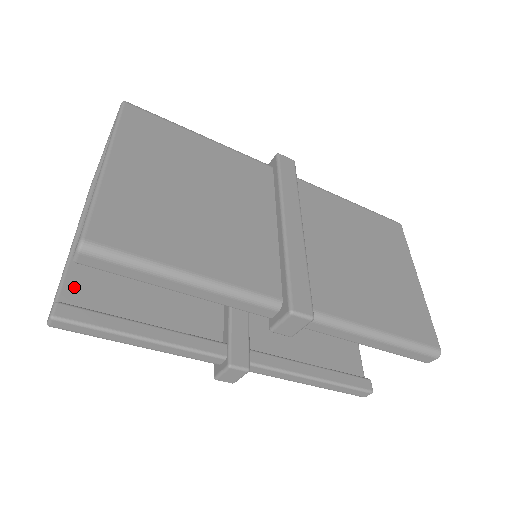
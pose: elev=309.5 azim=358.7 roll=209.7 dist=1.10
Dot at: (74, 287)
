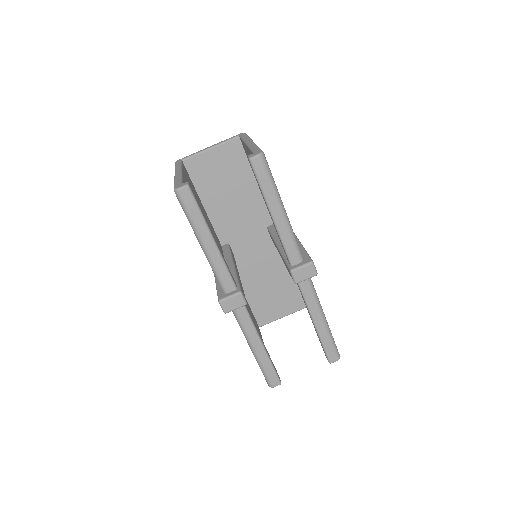
Dot at: occluded
